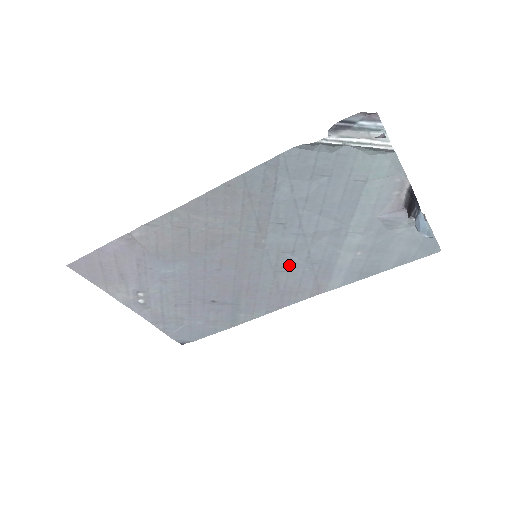
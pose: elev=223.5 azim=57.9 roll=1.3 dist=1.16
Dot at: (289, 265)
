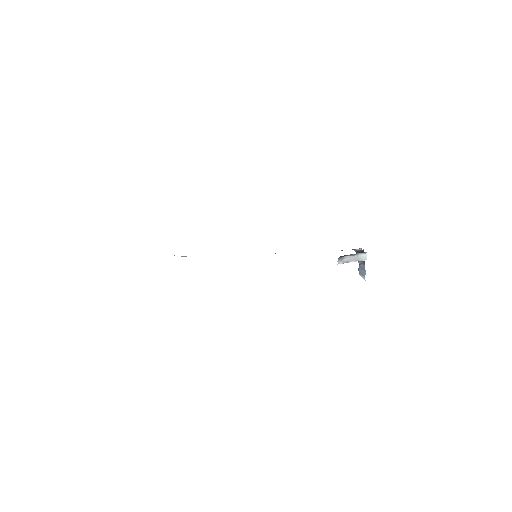
Dot at: occluded
